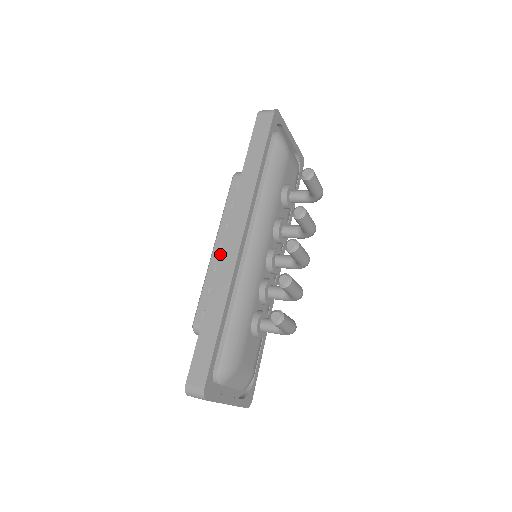
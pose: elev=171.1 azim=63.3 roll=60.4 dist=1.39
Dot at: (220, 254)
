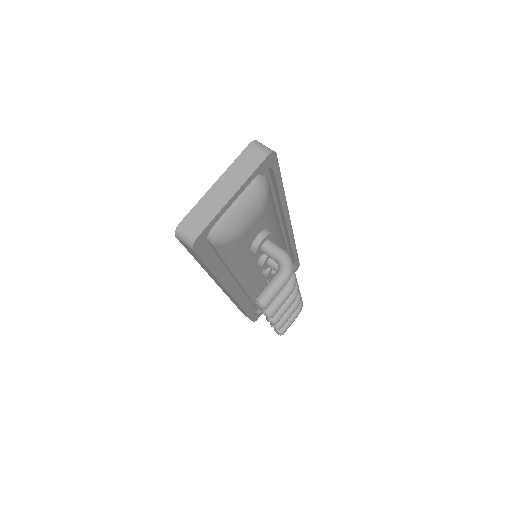
Dot at: occluded
